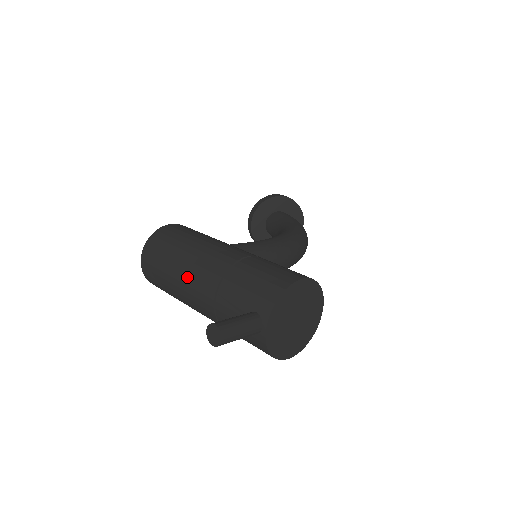
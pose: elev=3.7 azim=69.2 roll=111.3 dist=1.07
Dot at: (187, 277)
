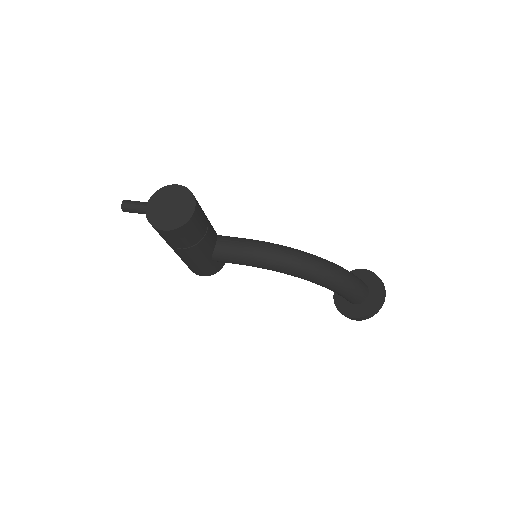
Dot at: occluded
